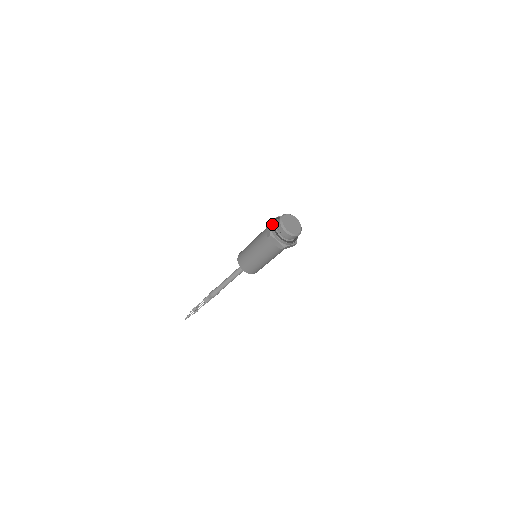
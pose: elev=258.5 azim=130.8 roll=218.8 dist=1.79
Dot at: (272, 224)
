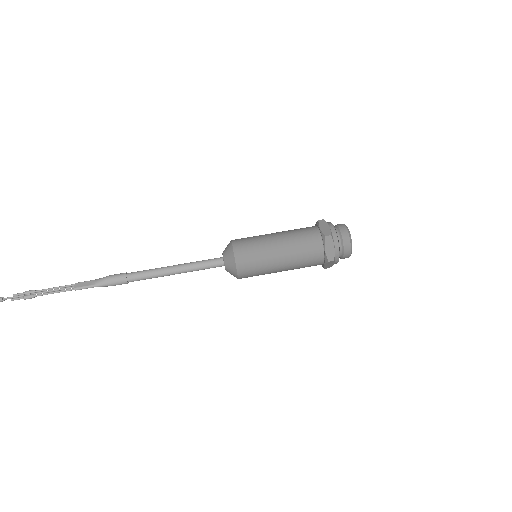
Dot at: occluded
